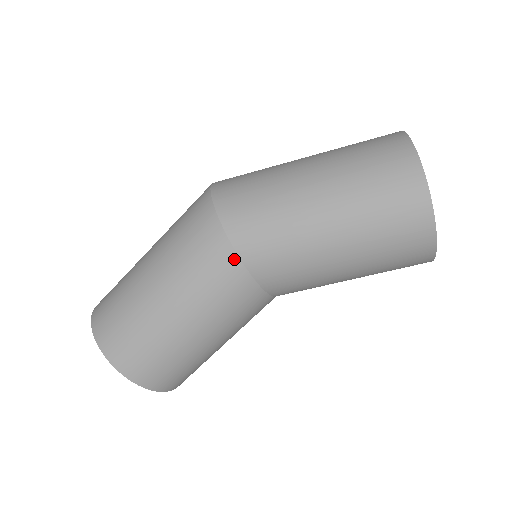
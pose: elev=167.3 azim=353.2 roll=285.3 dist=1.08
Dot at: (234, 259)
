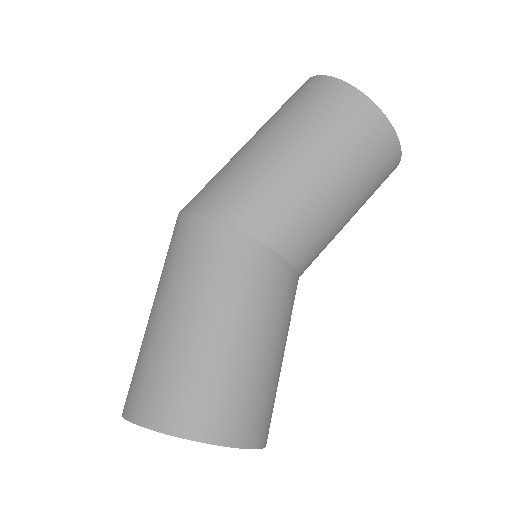
Dot at: (227, 231)
